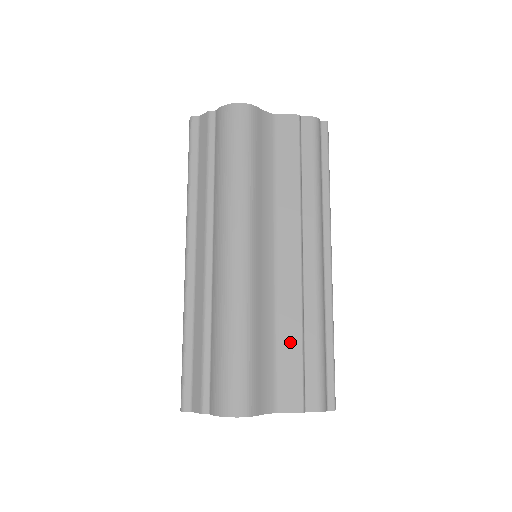
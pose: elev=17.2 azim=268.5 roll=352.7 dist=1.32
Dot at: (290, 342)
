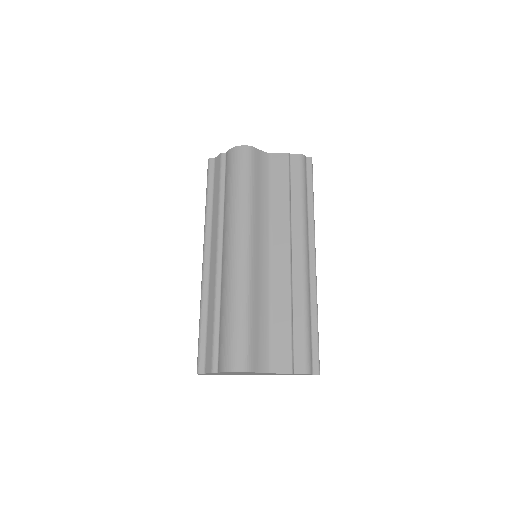
Dot at: (281, 319)
